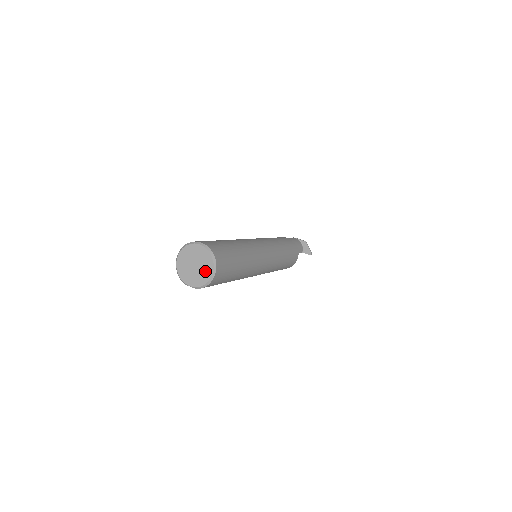
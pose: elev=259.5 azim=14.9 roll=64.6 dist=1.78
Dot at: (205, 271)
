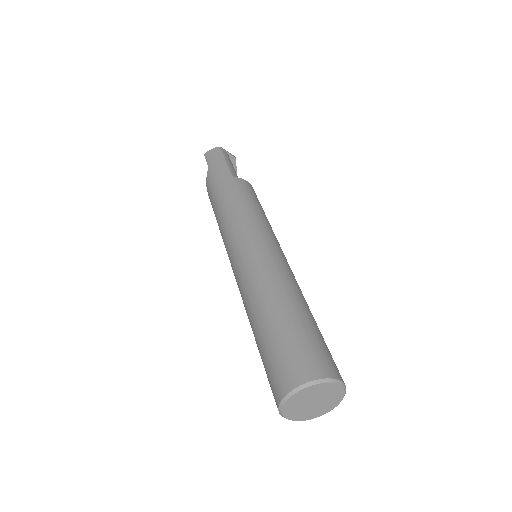
Dot at: (325, 408)
